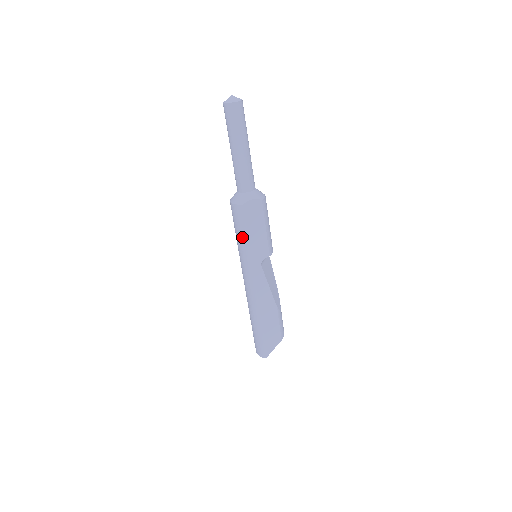
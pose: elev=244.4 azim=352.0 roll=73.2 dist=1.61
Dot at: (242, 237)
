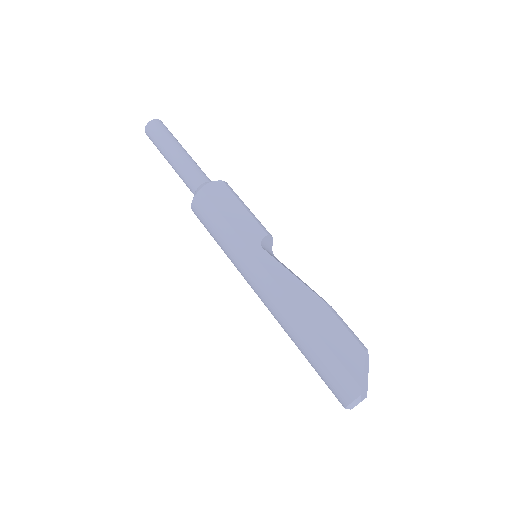
Dot at: (220, 227)
